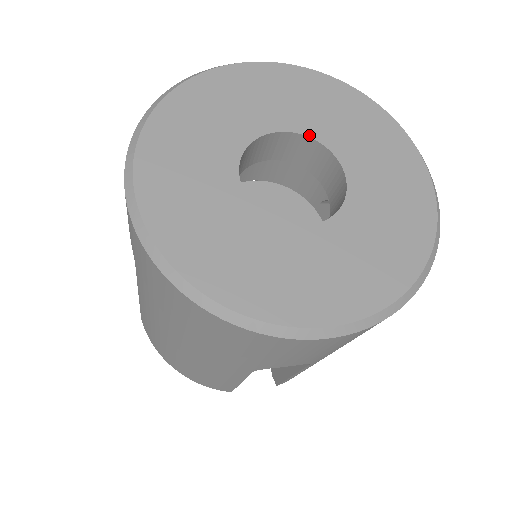
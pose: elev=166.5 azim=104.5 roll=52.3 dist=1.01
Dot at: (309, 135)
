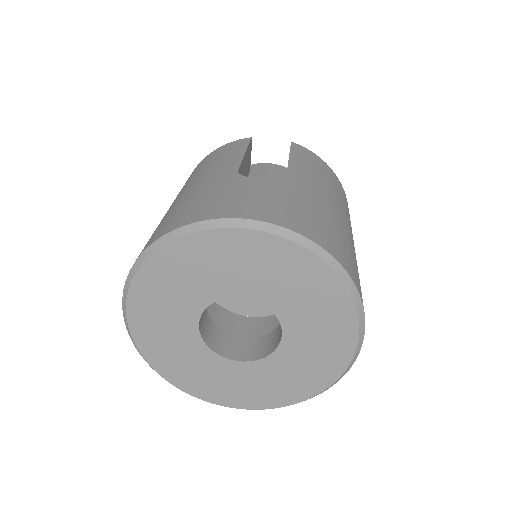
Dot at: (263, 303)
